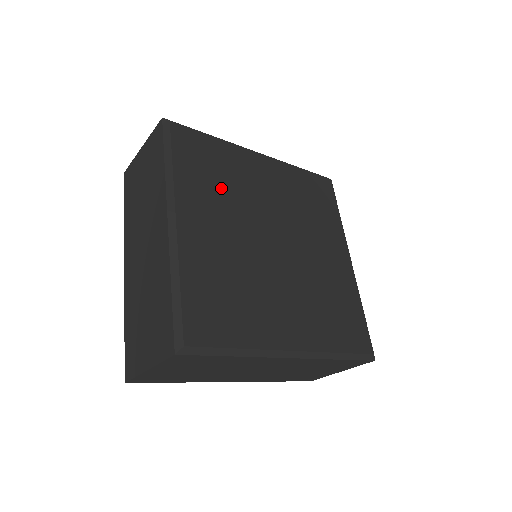
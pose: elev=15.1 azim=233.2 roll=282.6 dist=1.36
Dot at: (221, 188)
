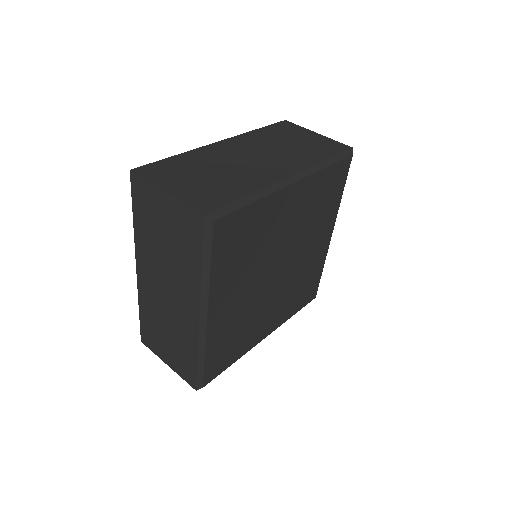
Dot at: (247, 258)
